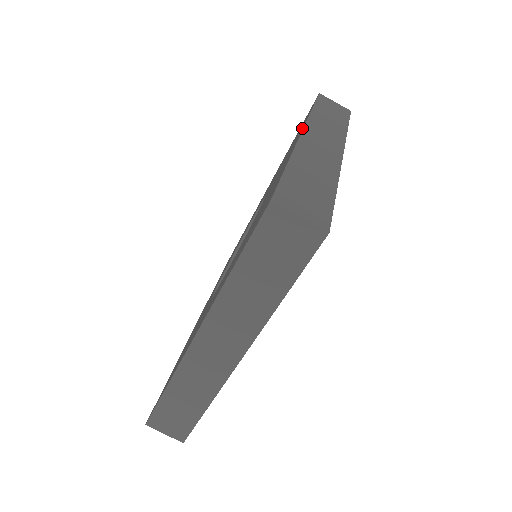
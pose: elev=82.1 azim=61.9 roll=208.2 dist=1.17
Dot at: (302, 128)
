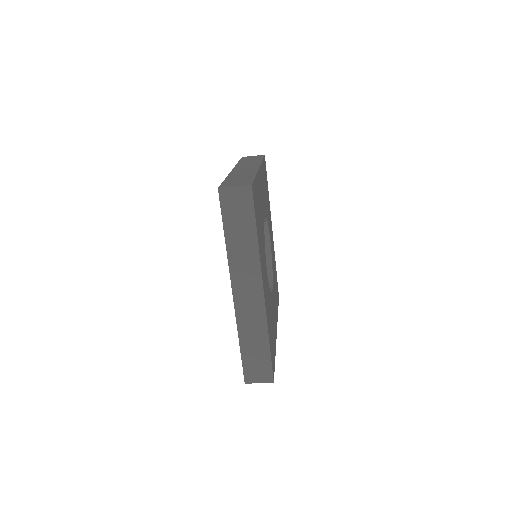
Dot at: (230, 272)
